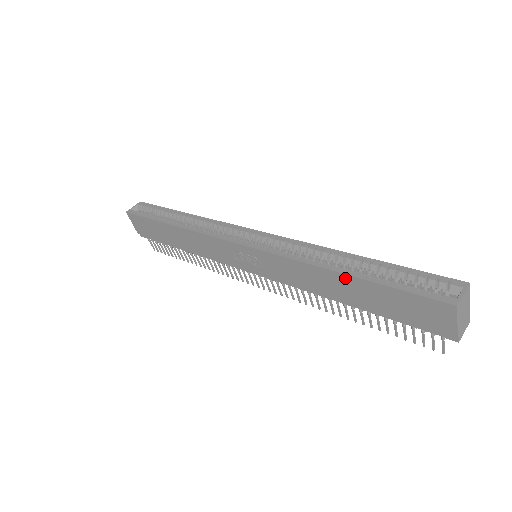
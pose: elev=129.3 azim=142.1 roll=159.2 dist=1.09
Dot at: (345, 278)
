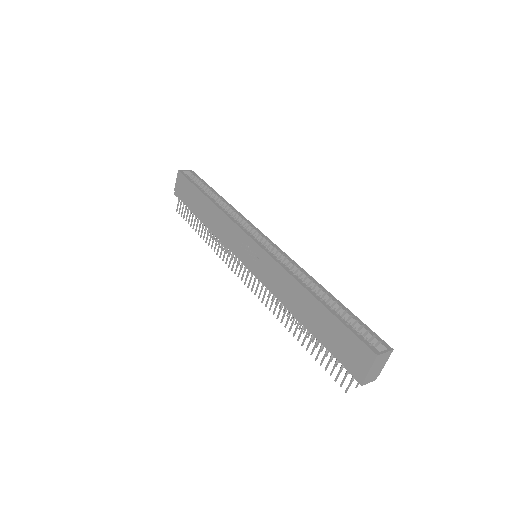
Dot at: (314, 301)
